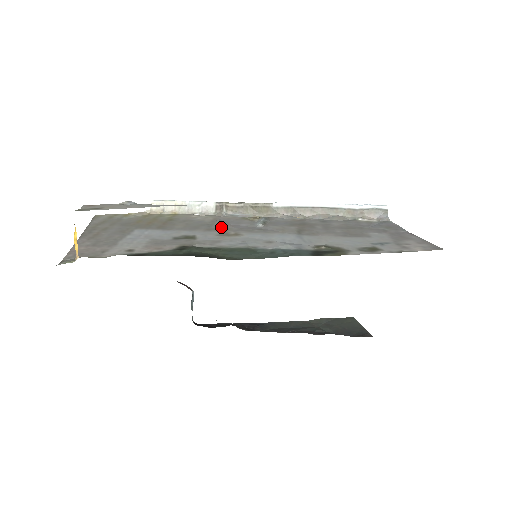
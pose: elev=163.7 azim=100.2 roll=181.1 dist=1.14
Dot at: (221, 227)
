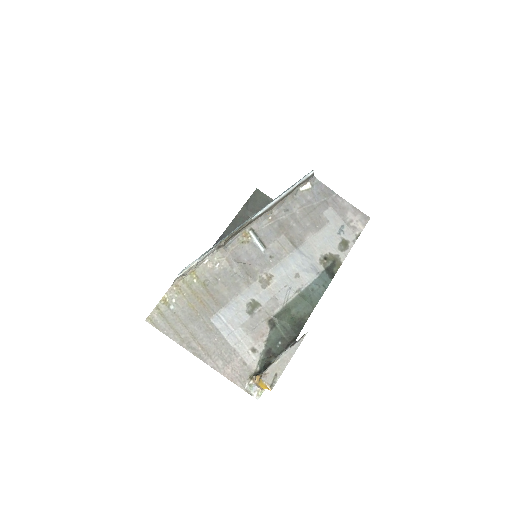
Dot at: (248, 272)
